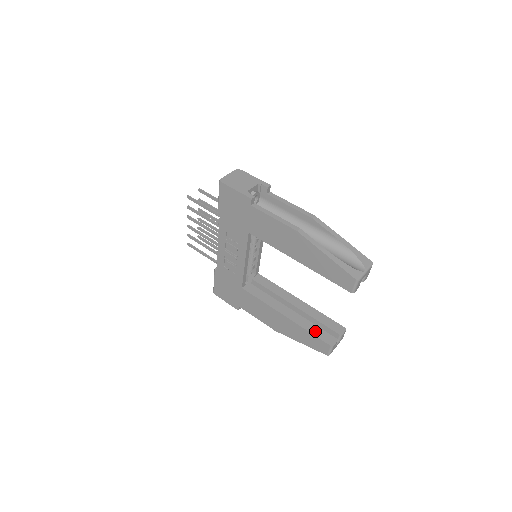
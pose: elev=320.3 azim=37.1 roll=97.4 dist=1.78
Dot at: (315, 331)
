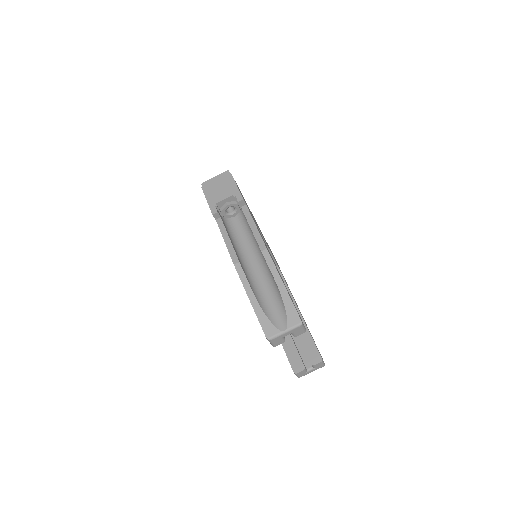
Dot at: (289, 350)
